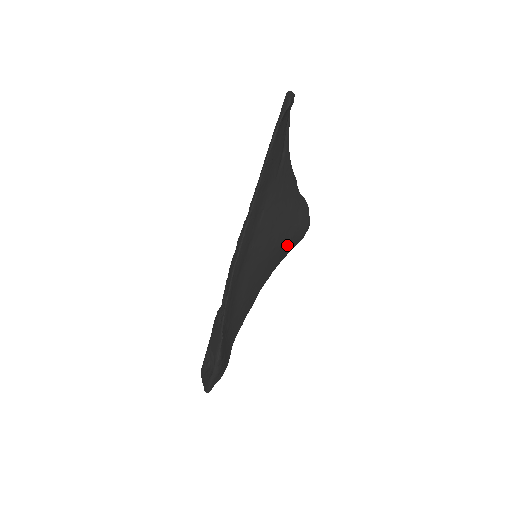
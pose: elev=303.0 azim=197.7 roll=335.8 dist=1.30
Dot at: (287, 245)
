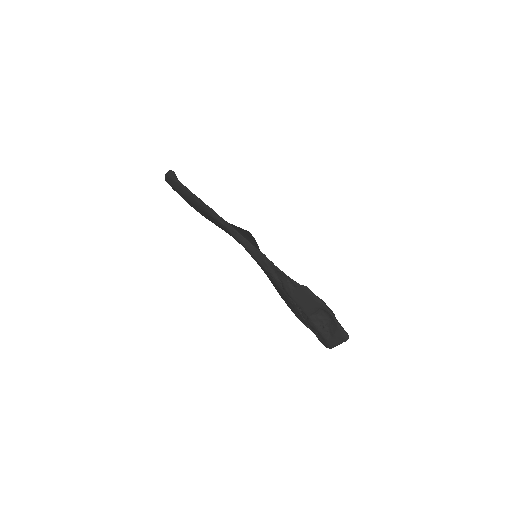
Dot at: occluded
